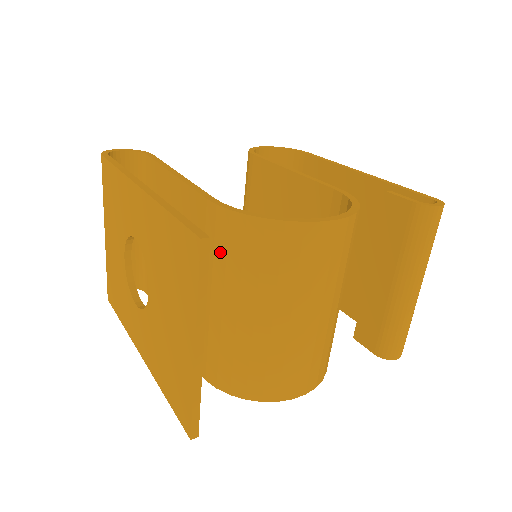
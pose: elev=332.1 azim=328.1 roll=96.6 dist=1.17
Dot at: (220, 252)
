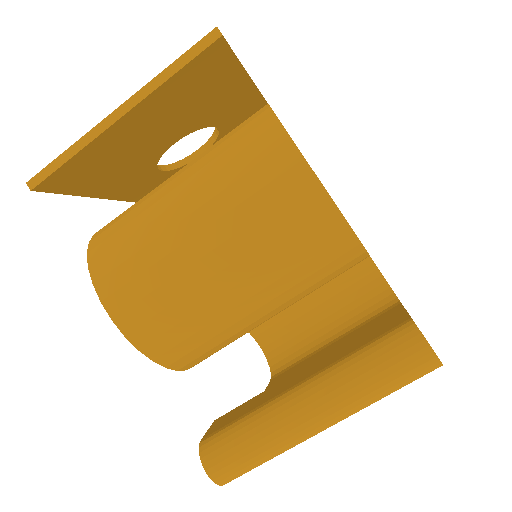
Dot at: occluded
